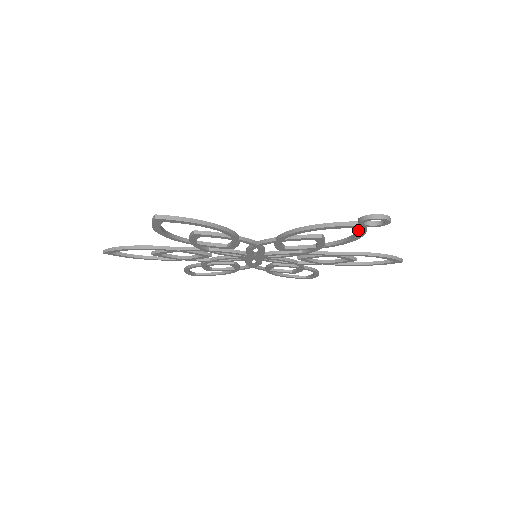
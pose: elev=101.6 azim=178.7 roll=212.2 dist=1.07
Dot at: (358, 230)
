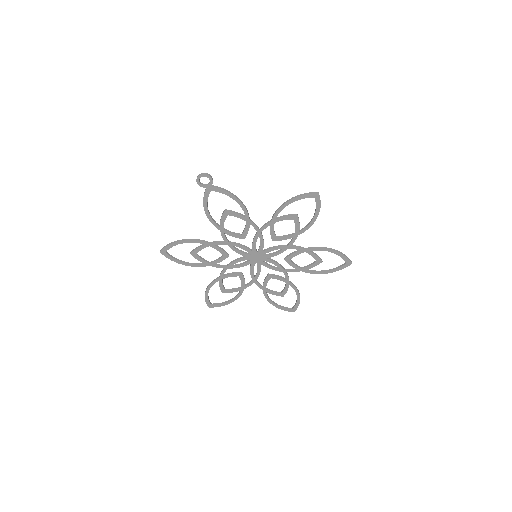
Dot at: (216, 191)
